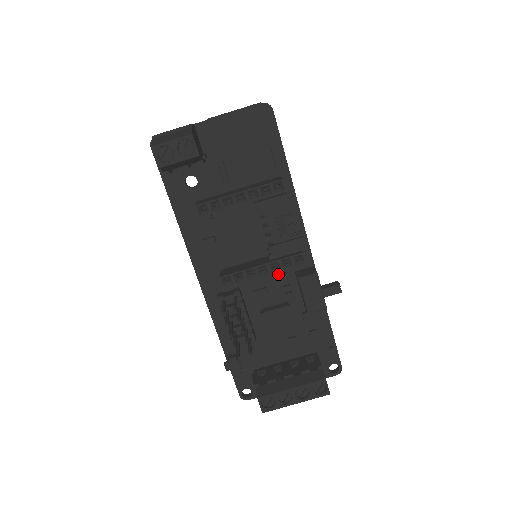
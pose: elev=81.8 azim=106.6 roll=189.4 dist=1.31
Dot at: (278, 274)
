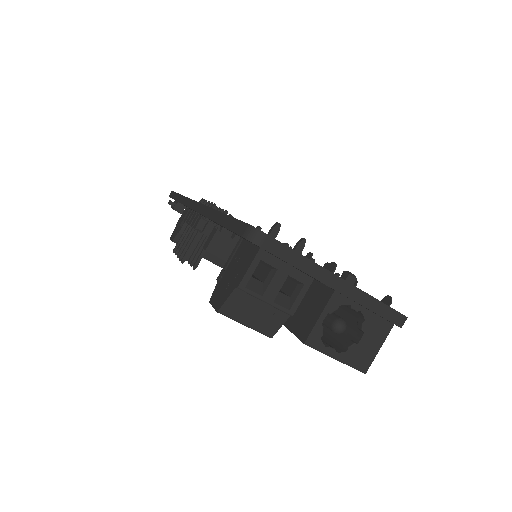
Dot at: occluded
